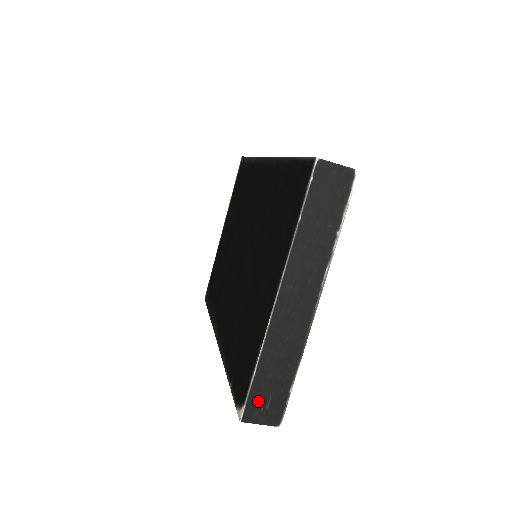
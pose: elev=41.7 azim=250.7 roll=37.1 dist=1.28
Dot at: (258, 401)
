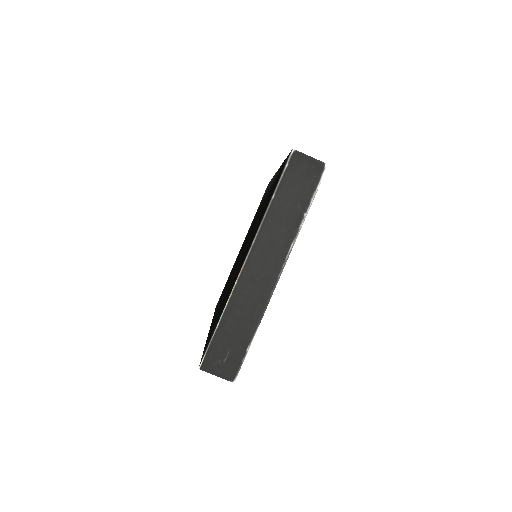
Dot at: (217, 353)
